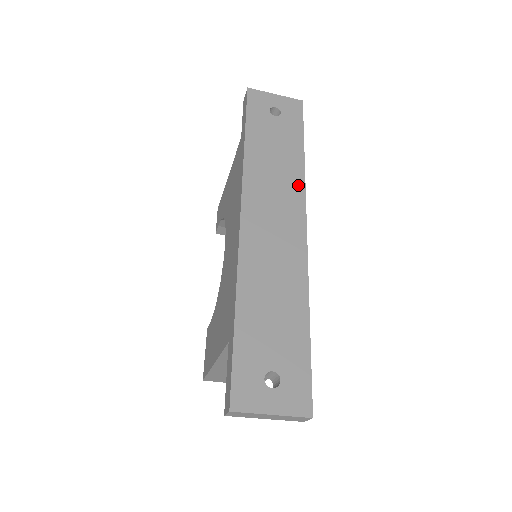
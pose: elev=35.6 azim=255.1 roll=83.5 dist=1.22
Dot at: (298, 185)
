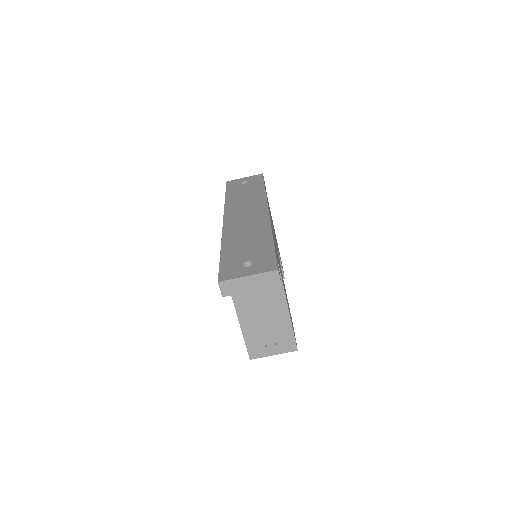
Dot at: (261, 199)
